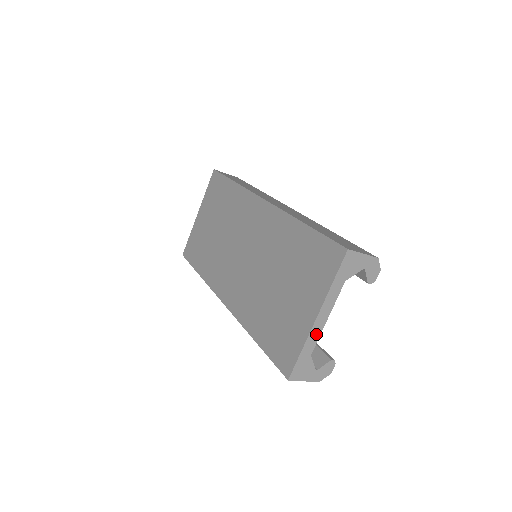
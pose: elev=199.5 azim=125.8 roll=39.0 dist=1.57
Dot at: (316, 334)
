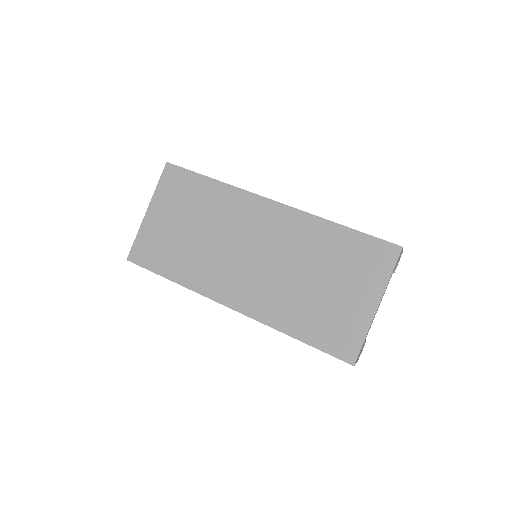
Dot at: occluded
